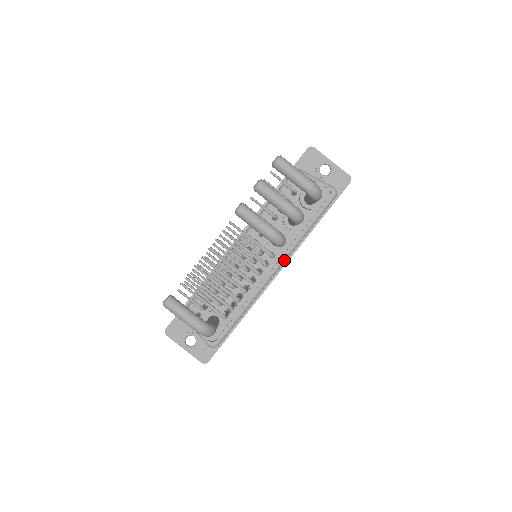
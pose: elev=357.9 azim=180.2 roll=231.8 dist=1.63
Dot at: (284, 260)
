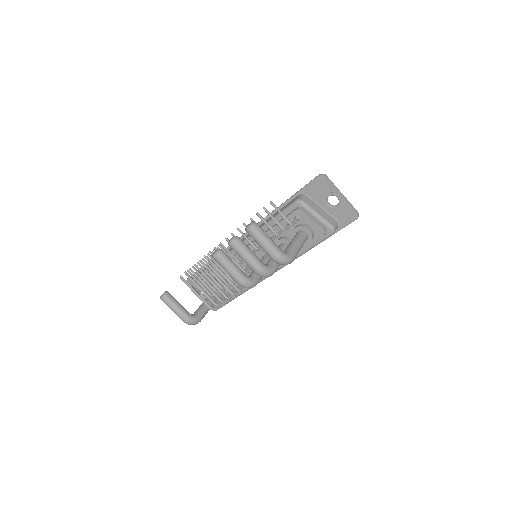
Dot at: (276, 270)
